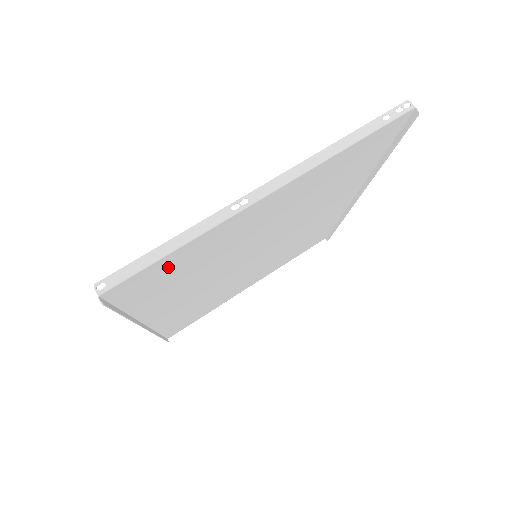
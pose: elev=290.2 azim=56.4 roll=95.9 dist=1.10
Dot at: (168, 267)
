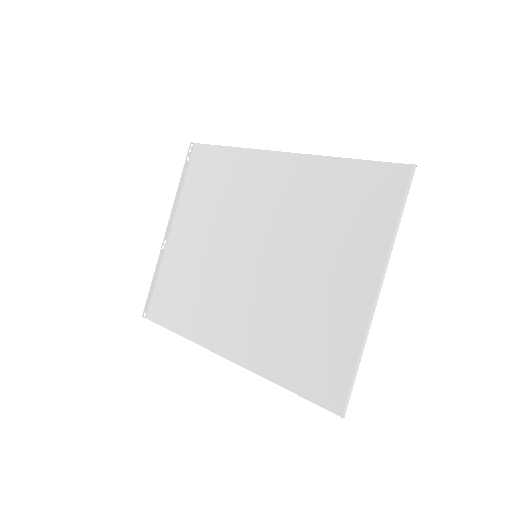
Dot at: (334, 363)
